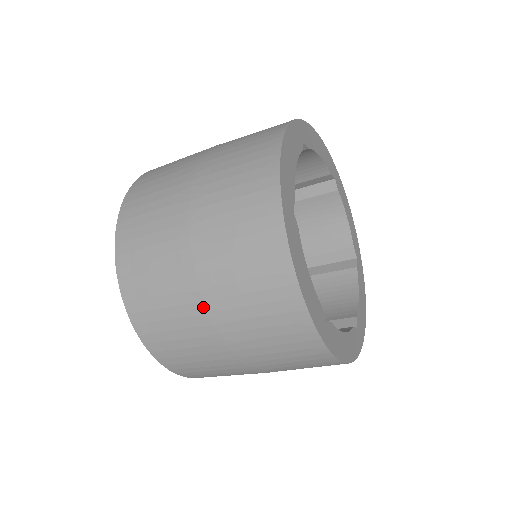
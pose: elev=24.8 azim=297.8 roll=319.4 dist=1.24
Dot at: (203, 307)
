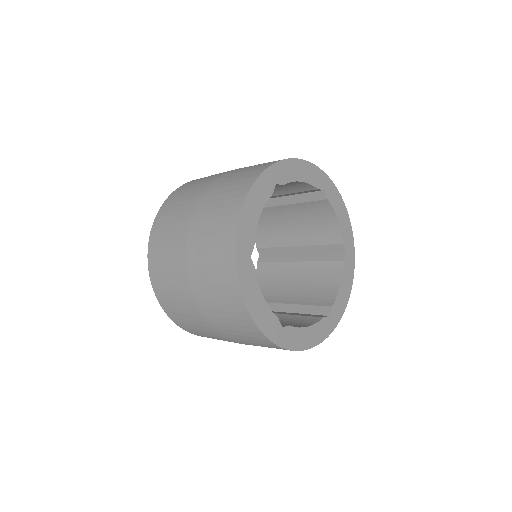
Dot at: (199, 312)
